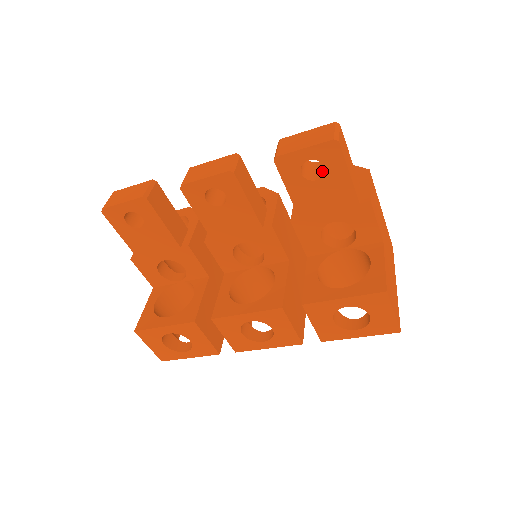
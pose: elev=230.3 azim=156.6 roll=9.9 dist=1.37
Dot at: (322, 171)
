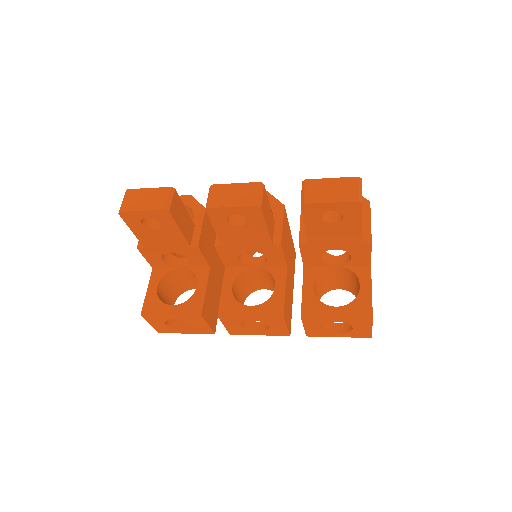
Dot at: (338, 214)
